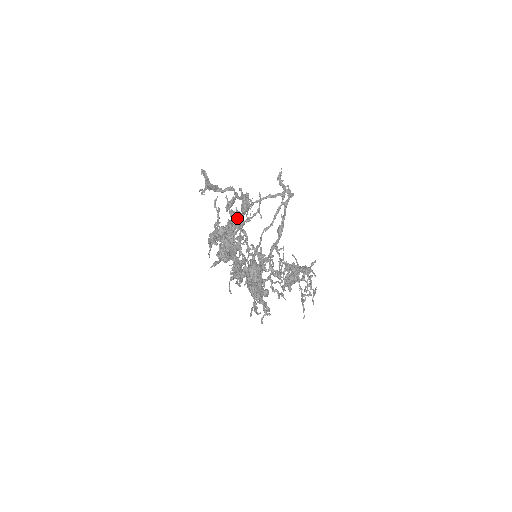
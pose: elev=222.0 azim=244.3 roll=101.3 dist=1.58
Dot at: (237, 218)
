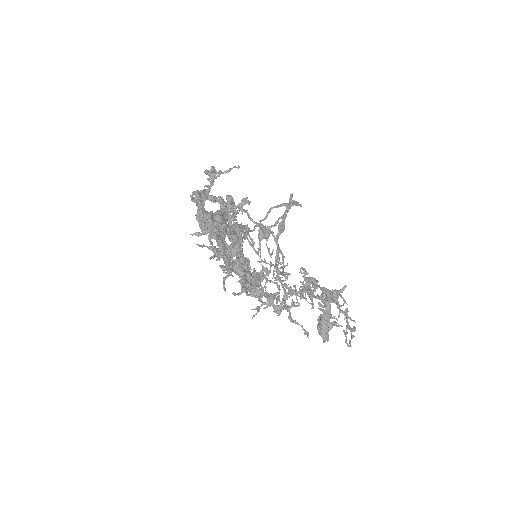
Dot at: occluded
